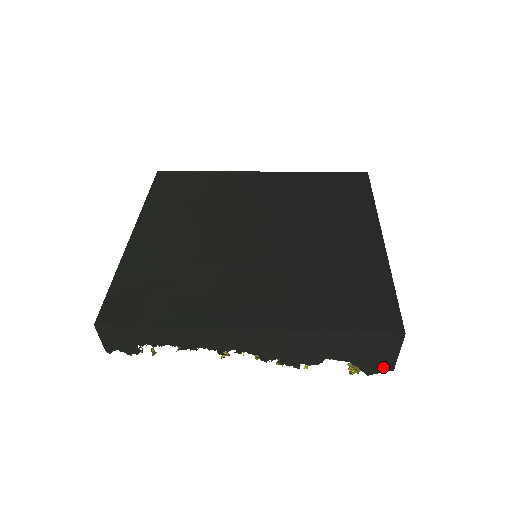
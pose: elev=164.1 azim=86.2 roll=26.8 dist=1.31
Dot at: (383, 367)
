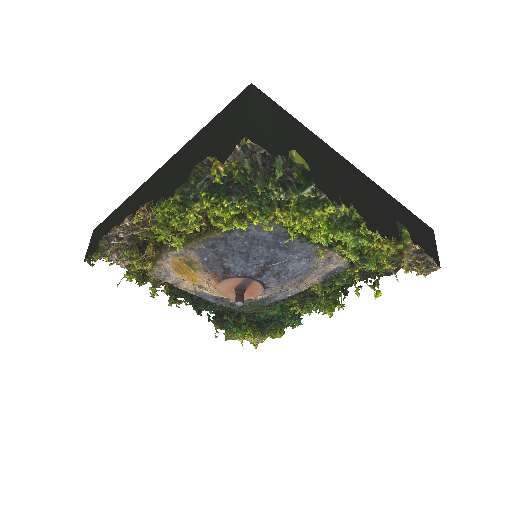
Dot at: (237, 140)
